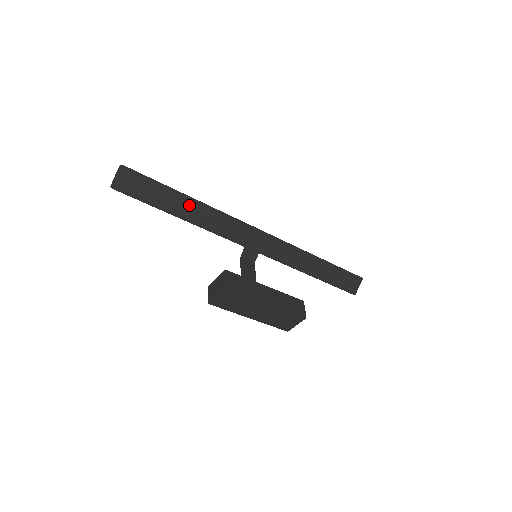
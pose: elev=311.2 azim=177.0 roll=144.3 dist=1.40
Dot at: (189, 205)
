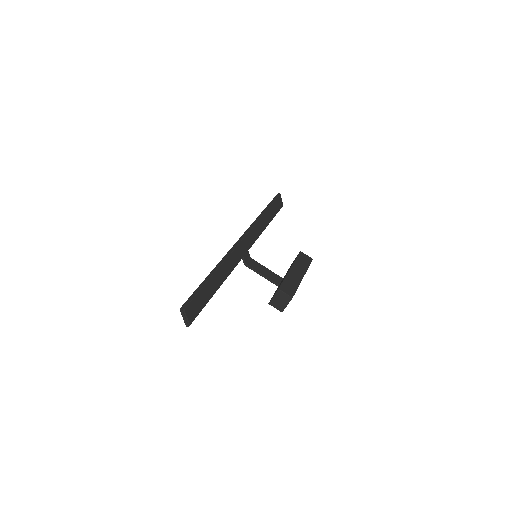
Dot at: (216, 278)
